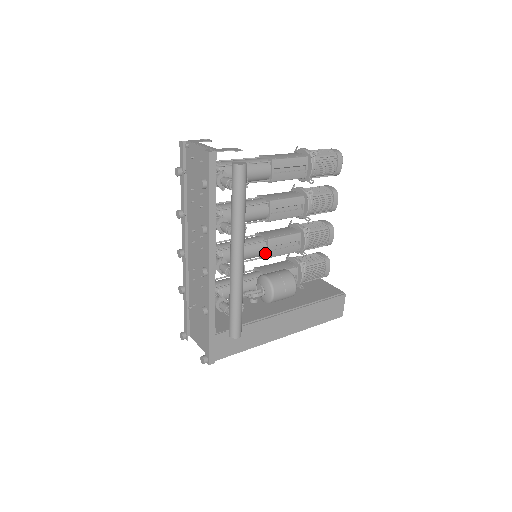
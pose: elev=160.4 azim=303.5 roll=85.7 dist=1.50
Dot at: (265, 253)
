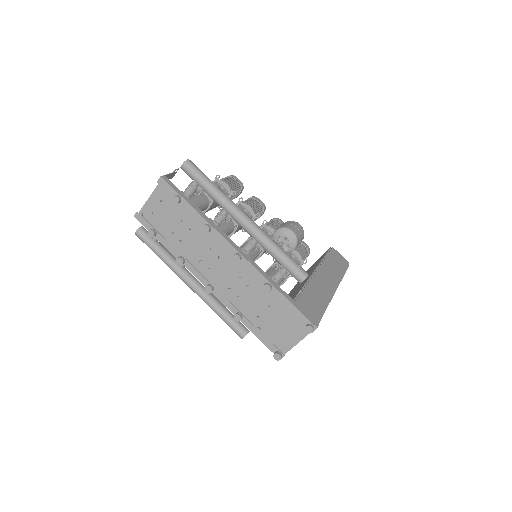
Dot at: (259, 248)
